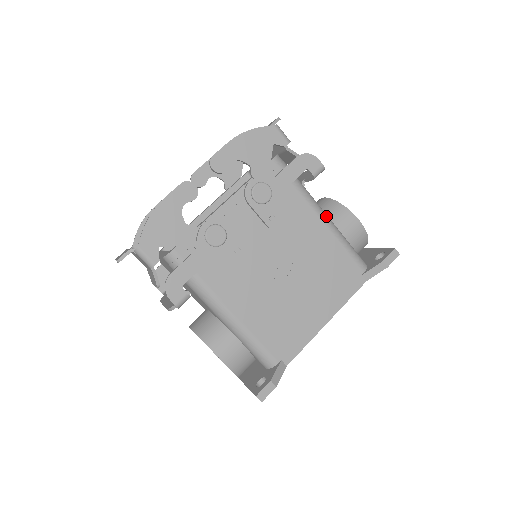
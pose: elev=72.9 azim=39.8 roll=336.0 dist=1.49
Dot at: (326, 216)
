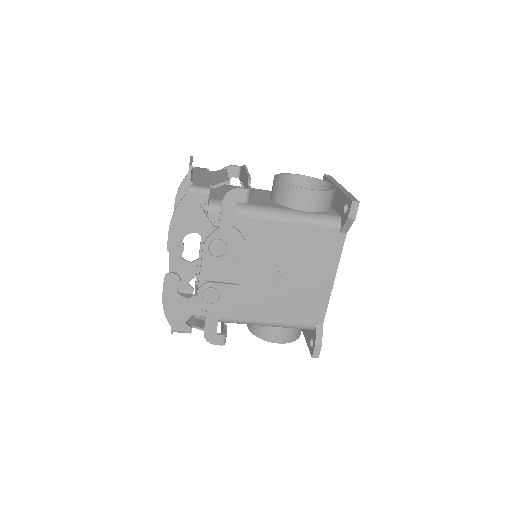
Dot at: (280, 214)
